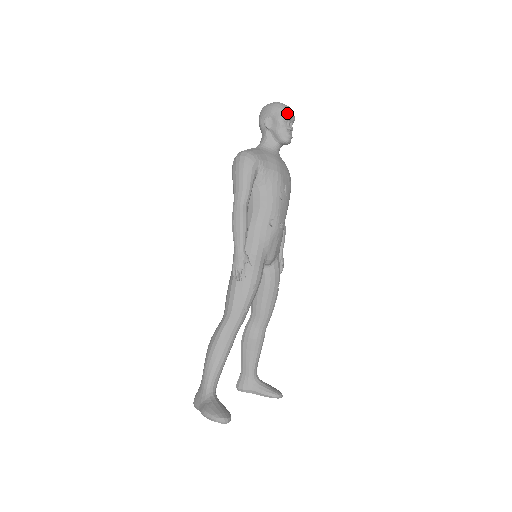
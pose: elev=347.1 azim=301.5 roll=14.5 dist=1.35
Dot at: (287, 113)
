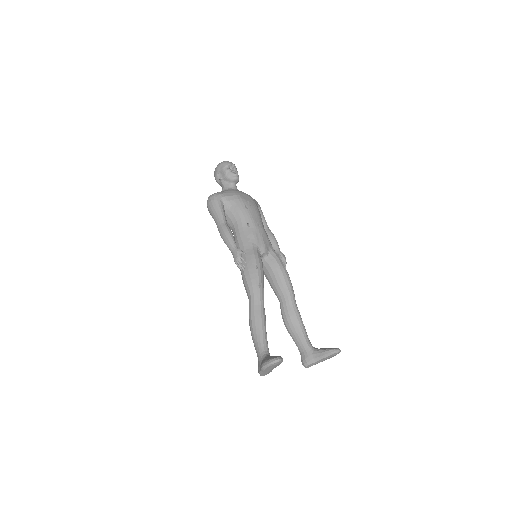
Dot at: (226, 164)
